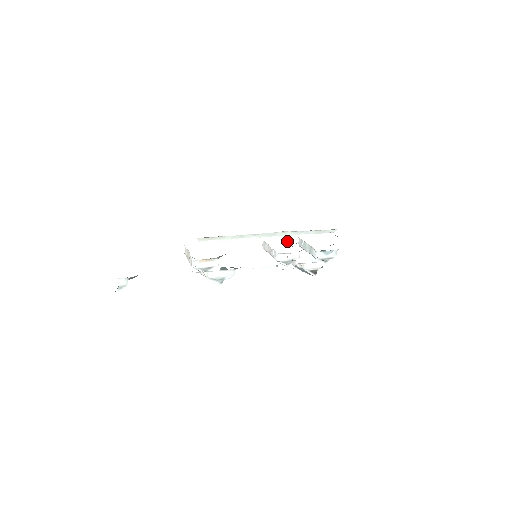
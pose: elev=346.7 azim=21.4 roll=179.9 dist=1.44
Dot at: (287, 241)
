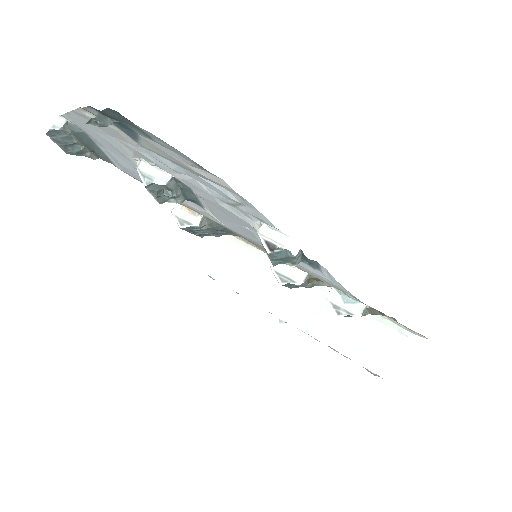
Dot at: occluded
